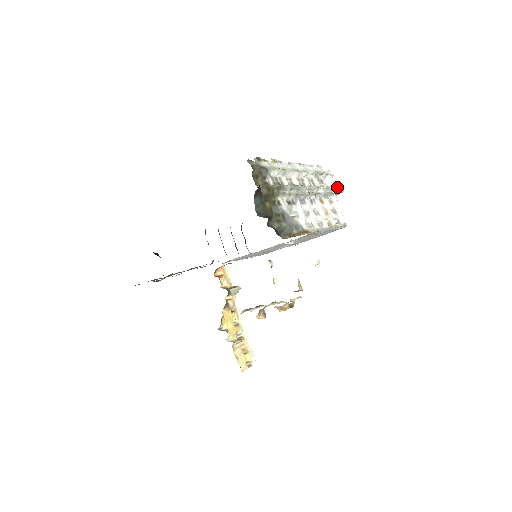
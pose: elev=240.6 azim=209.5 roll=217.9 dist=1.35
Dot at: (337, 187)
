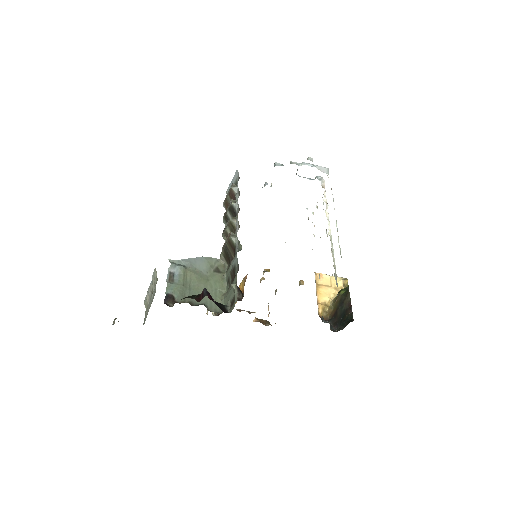
Dot at: occluded
